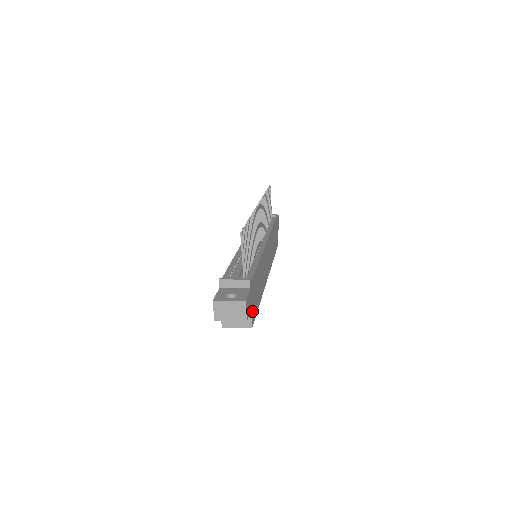
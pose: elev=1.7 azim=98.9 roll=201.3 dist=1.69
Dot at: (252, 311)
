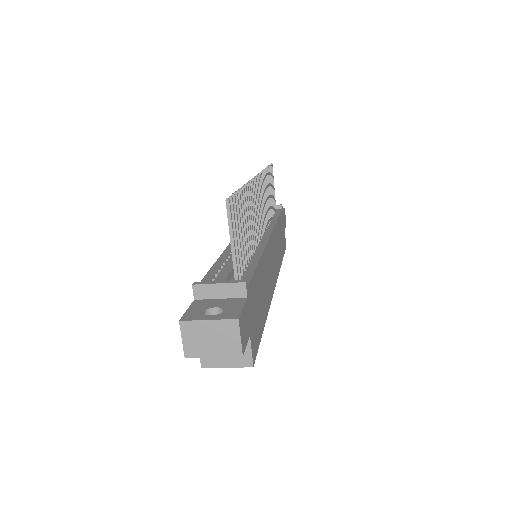
Dot at: (252, 337)
